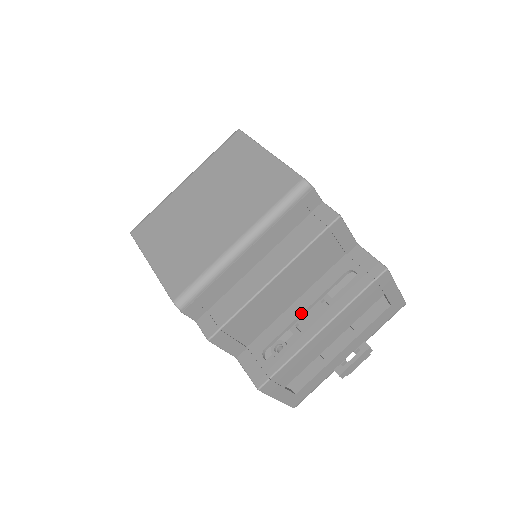
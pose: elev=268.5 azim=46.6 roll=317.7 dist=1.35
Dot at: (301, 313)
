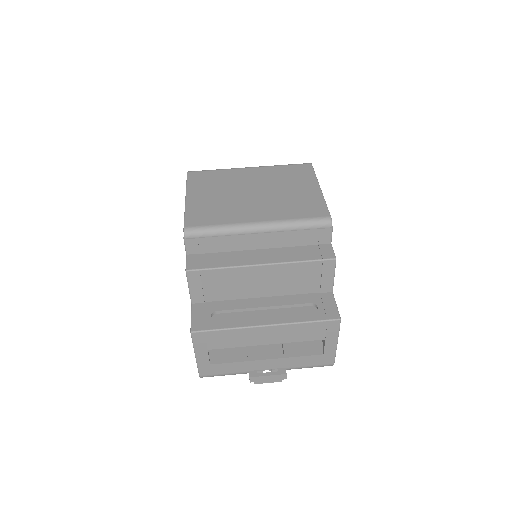
Dot at: (260, 307)
